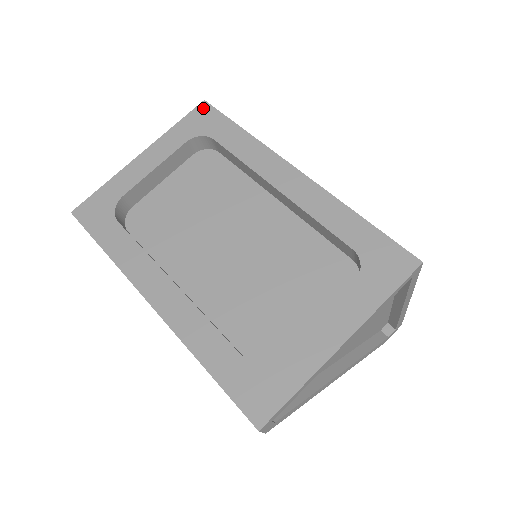
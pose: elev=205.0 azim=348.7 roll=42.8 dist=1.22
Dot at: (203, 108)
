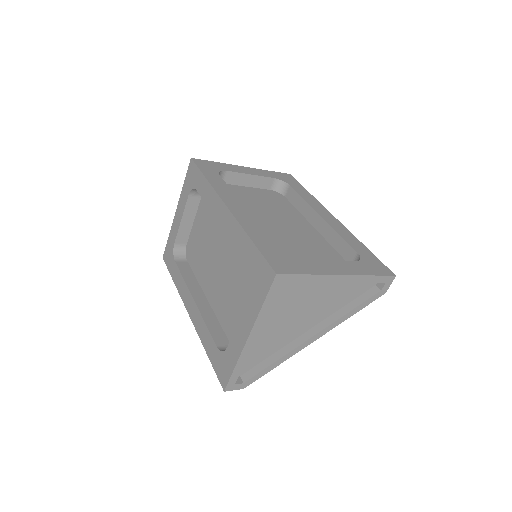
Dot at: (191, 165)
